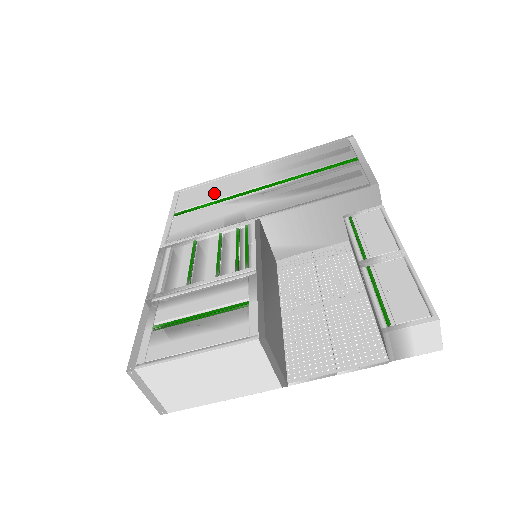
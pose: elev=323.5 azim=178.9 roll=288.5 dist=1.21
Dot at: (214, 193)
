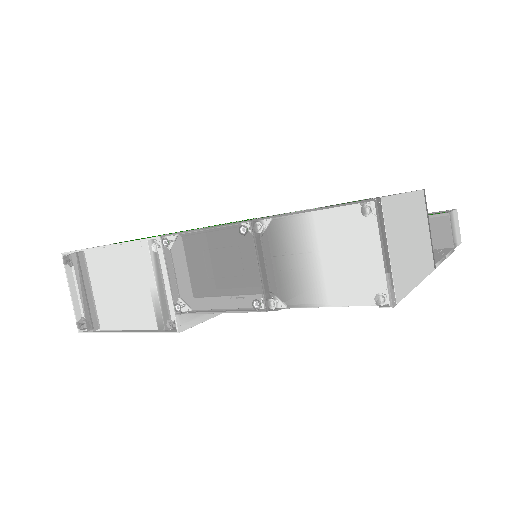
Dot at: occluded
